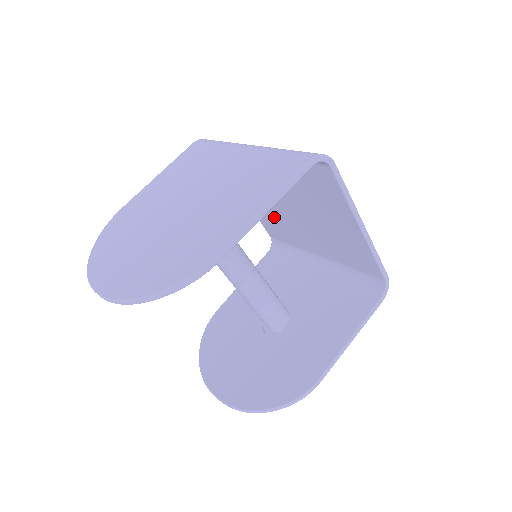
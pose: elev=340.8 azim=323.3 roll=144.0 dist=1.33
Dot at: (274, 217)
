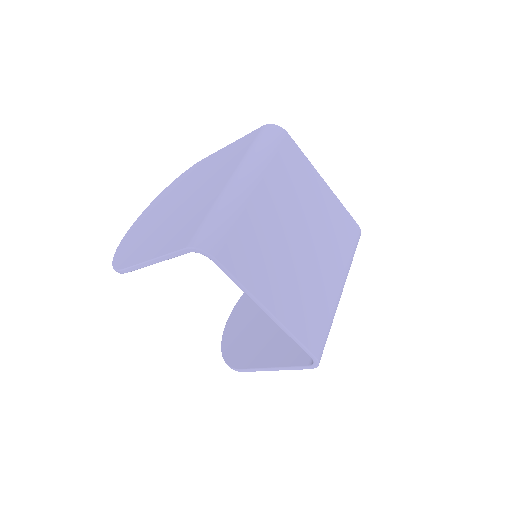
Dot at: occluded
